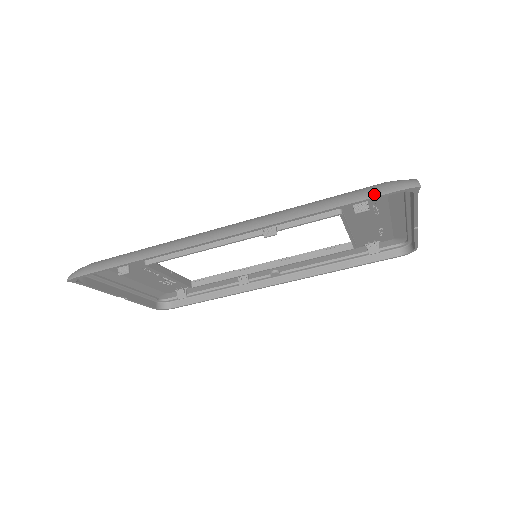
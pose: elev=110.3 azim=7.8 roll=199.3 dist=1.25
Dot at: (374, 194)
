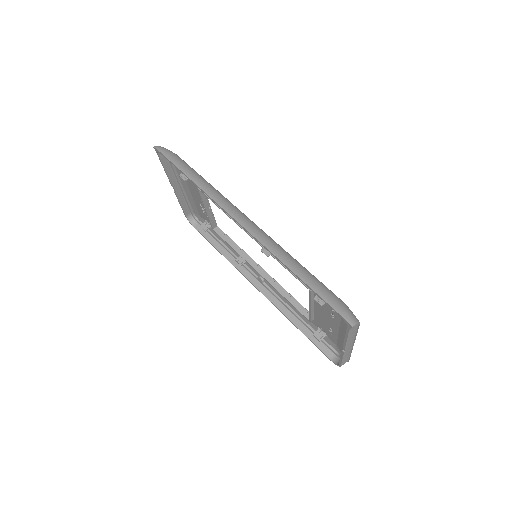
Dot at: (328, 300)
